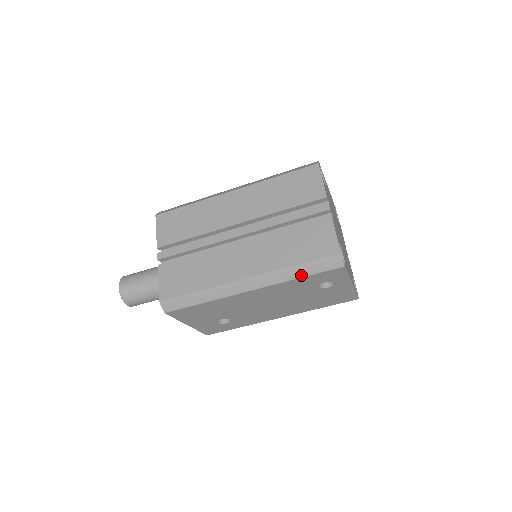
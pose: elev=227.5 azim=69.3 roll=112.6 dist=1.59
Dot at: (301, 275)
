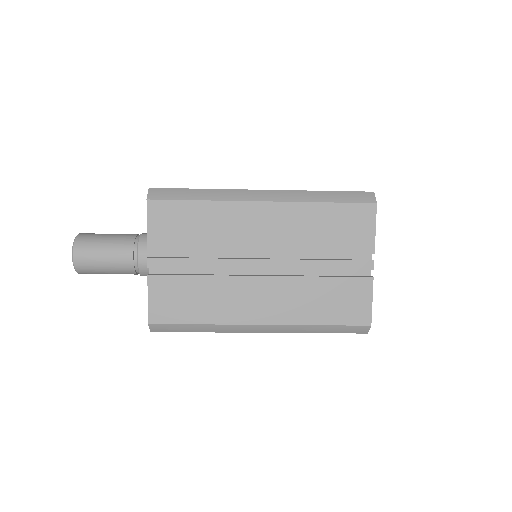
Dot at: (321, 332)
